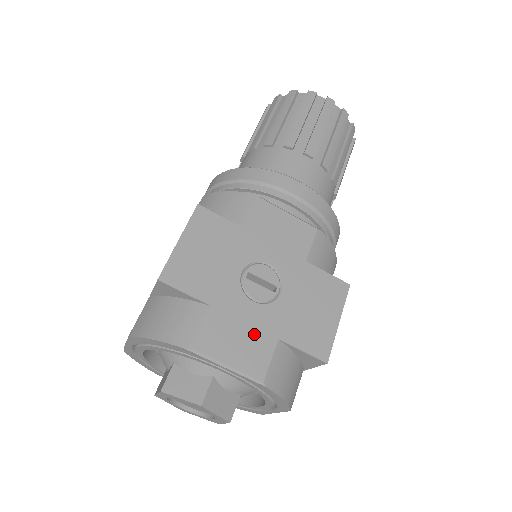
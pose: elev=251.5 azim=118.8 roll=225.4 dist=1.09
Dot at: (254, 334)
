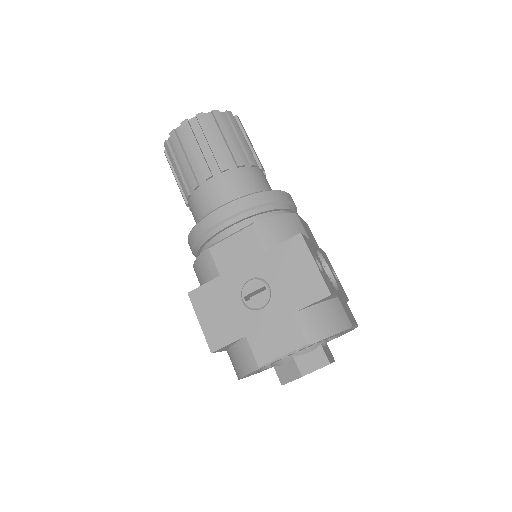
Dot at: (279, 325)
